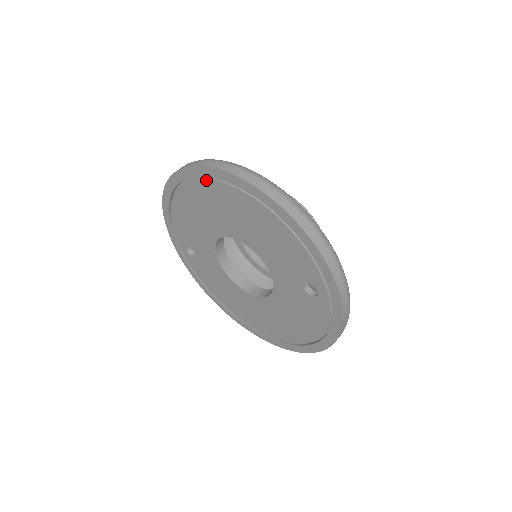
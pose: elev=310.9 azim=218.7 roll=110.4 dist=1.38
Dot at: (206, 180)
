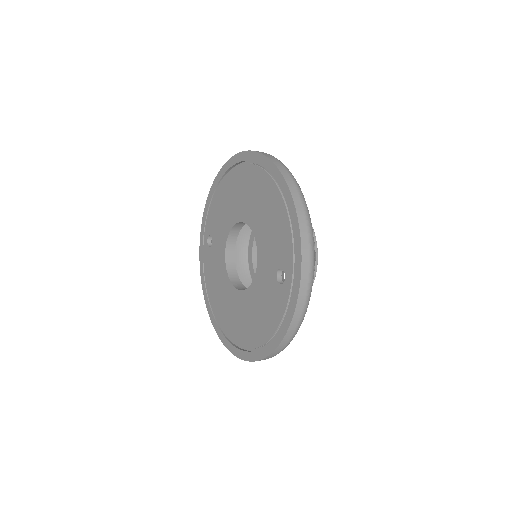
Dot at: (247, 164)
